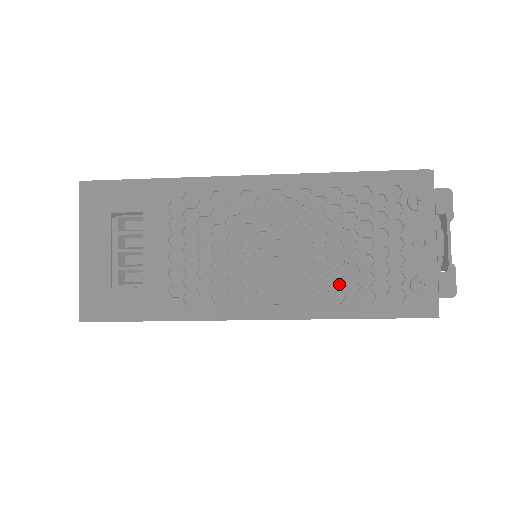
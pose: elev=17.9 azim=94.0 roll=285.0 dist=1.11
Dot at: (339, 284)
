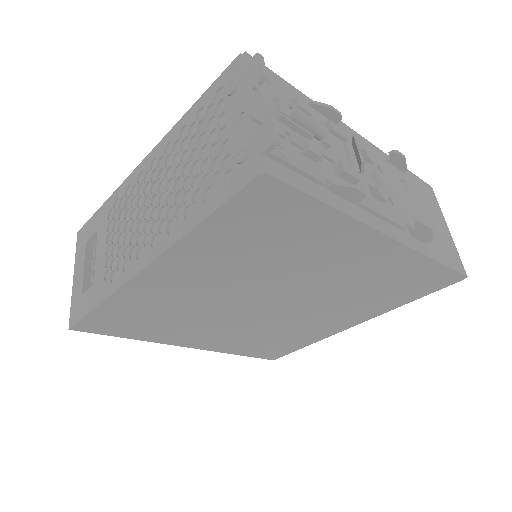
Dot at: (191, 200)
